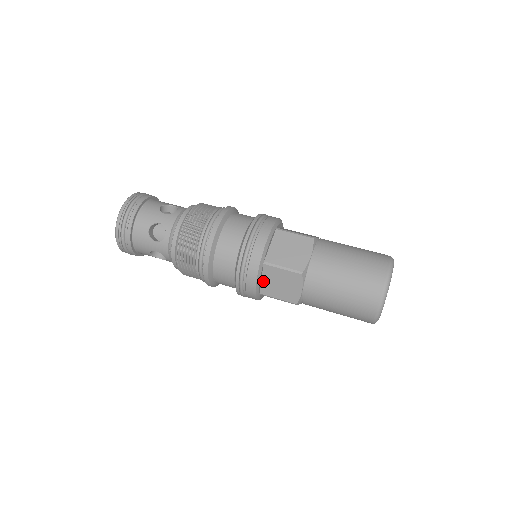
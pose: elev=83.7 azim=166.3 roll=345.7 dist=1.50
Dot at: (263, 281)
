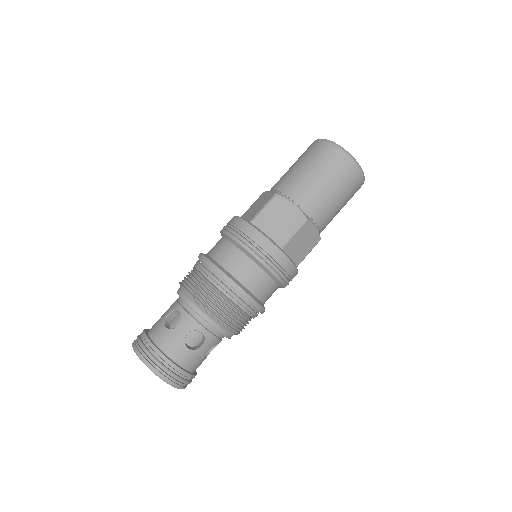
Dot at: (291, 258)
